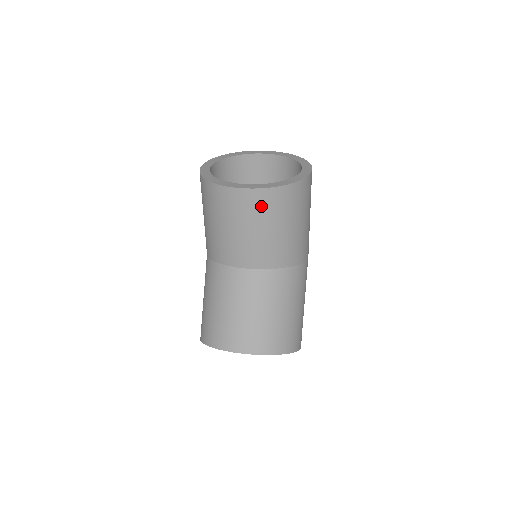
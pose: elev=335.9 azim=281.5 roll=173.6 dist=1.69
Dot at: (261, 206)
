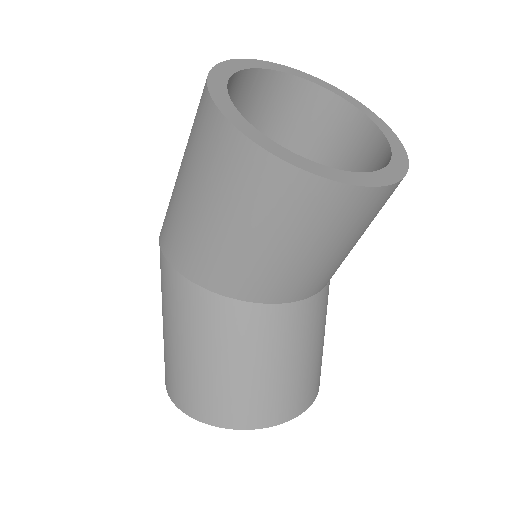
Dot at: (382, 206)
